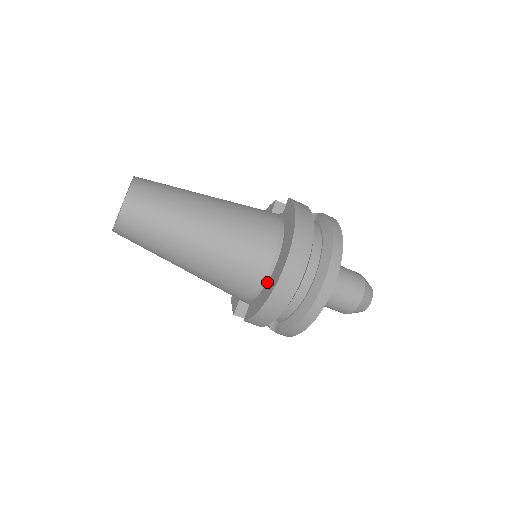
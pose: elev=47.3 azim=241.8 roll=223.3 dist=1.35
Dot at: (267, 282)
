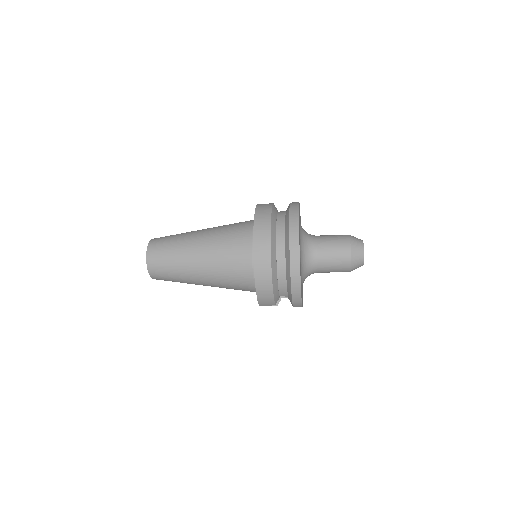
Dot at: occluded
